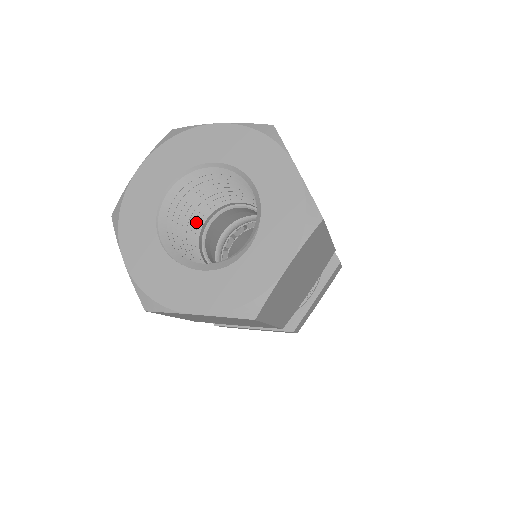
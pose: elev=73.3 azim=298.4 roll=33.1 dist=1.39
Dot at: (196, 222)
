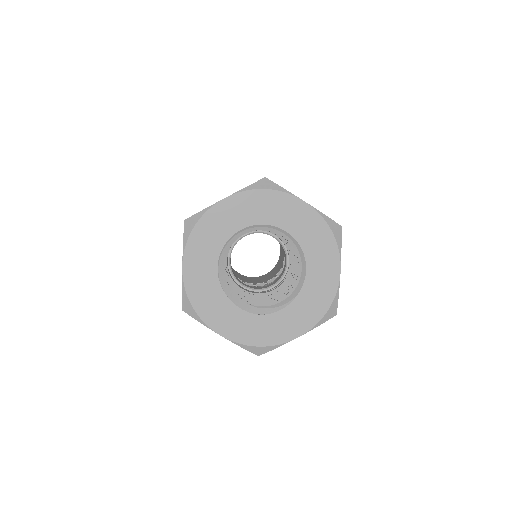
Dot at: occluded
